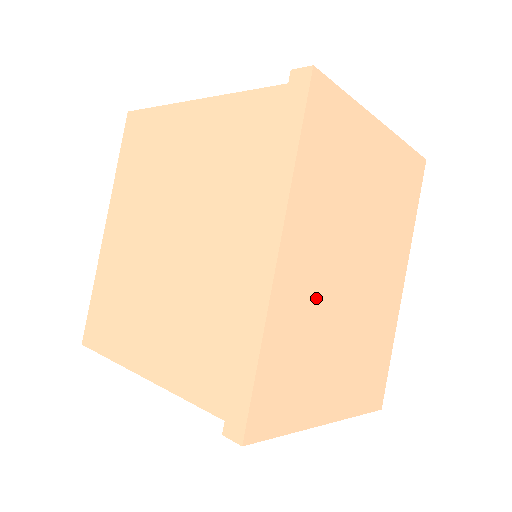
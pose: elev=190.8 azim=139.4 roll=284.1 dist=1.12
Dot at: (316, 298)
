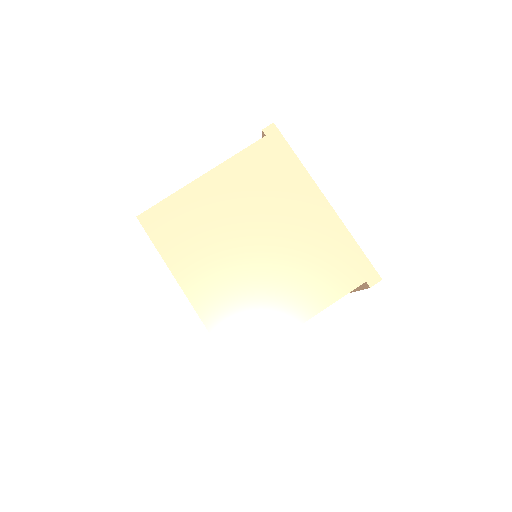
Dot at: occluded
